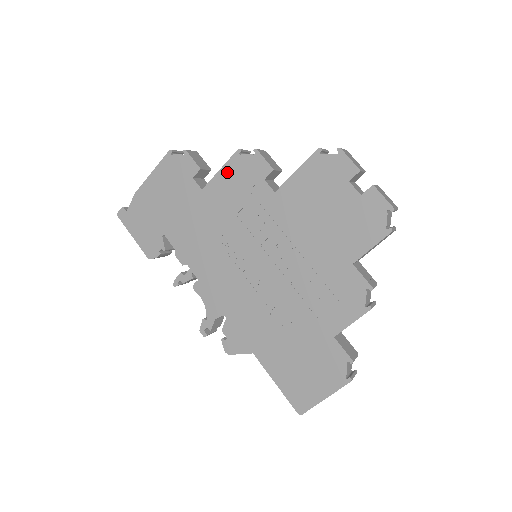
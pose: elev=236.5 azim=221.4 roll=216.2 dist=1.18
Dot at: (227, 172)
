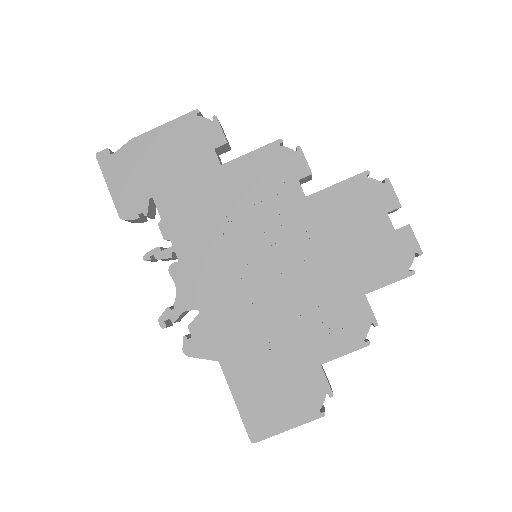
Dot at: (258, 157)
